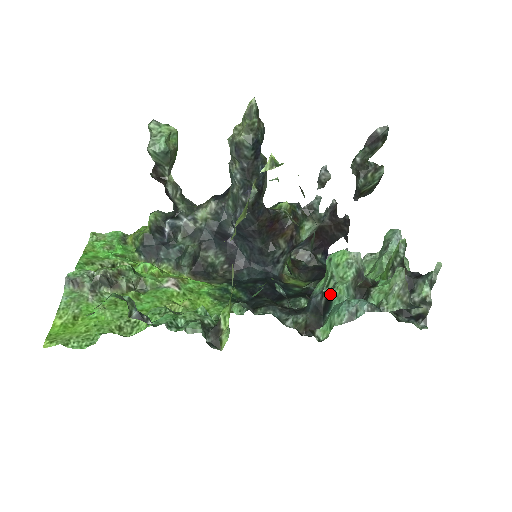
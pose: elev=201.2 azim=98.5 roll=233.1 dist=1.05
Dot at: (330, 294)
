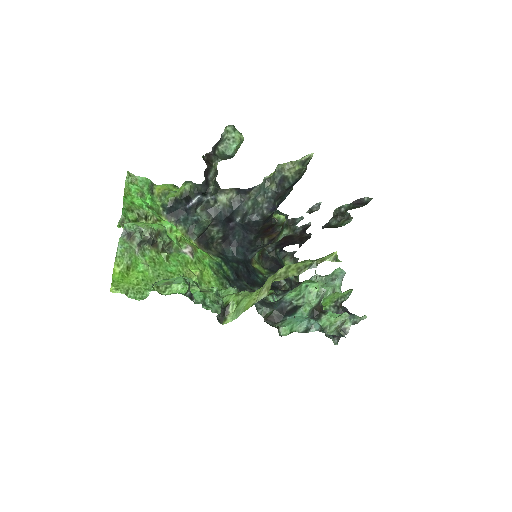
Dot at: (297, 308)
